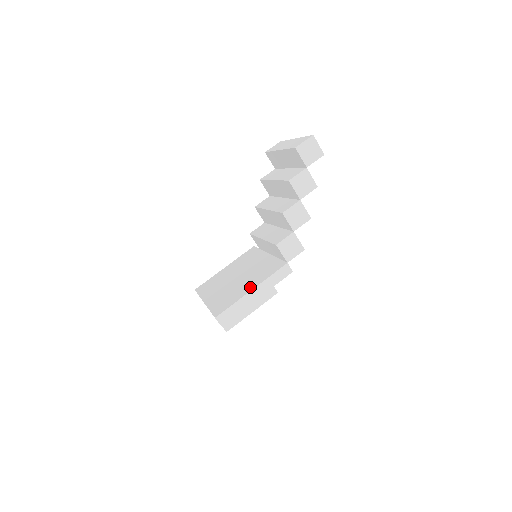
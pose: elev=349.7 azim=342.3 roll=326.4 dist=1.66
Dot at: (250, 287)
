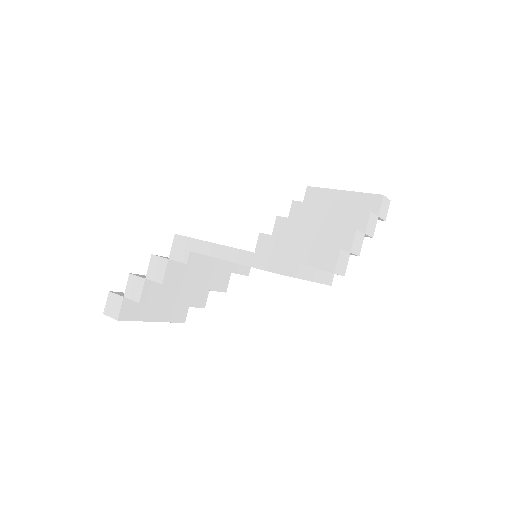
Dot at: occluded
